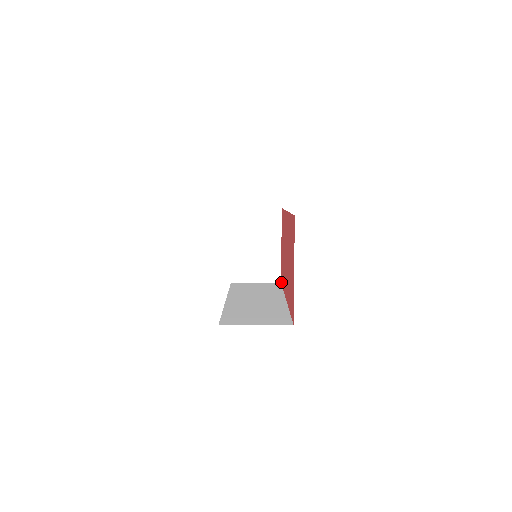
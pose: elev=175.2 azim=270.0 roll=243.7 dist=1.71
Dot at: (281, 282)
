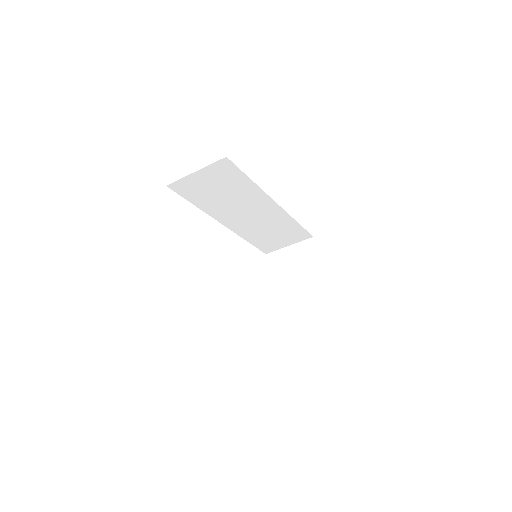
Dot at: occluded
